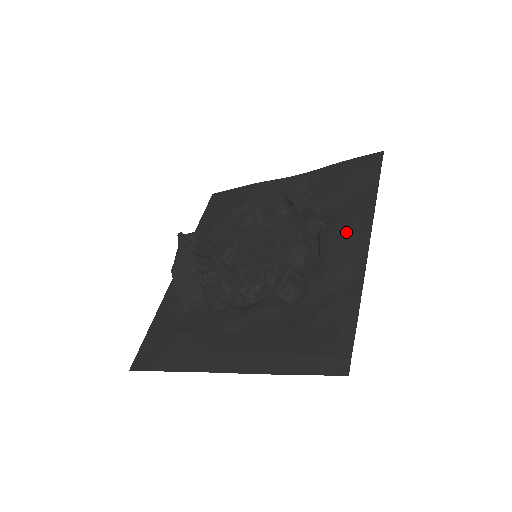
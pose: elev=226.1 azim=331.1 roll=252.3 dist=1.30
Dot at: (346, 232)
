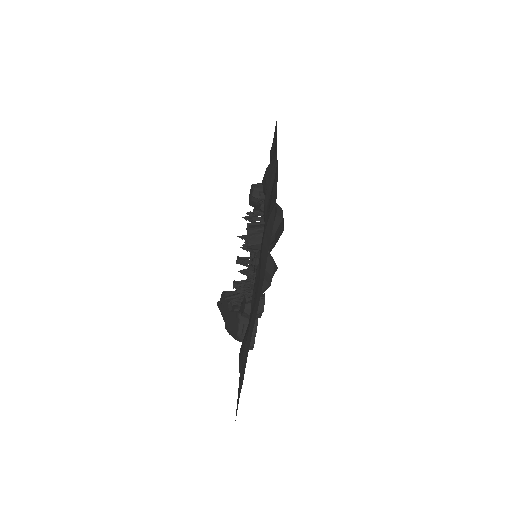
Dot at: (267, 167)
